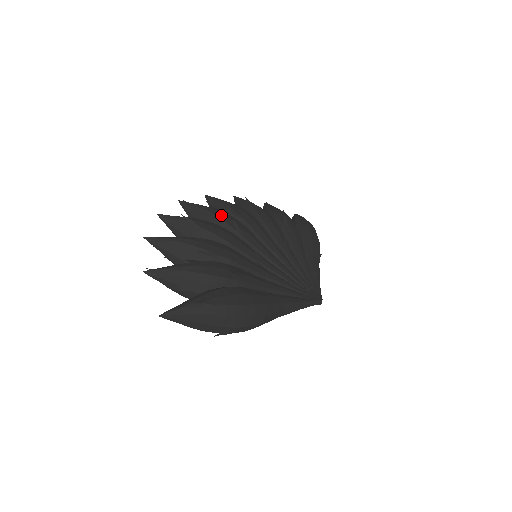
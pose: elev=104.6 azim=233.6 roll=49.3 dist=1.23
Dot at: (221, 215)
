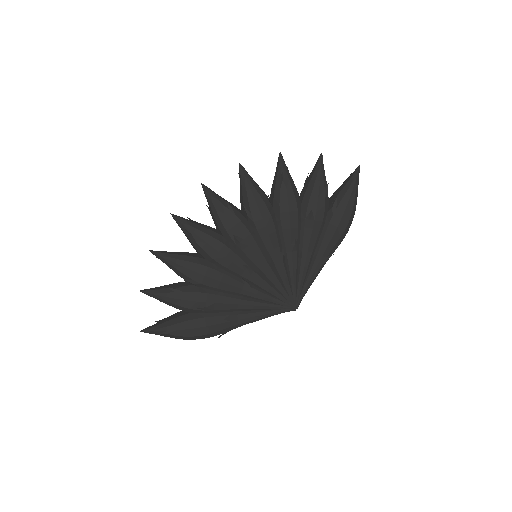
Dot at: (228, 223)
